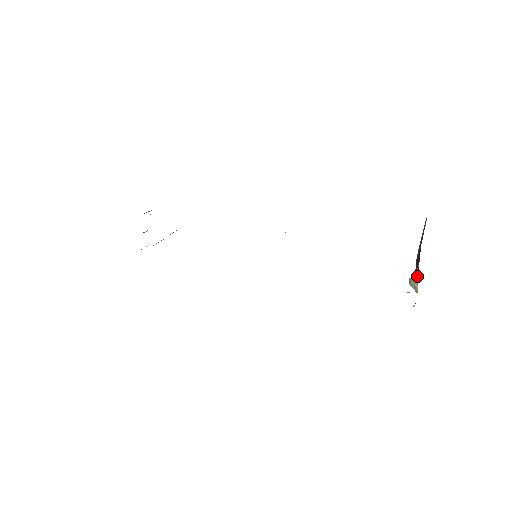
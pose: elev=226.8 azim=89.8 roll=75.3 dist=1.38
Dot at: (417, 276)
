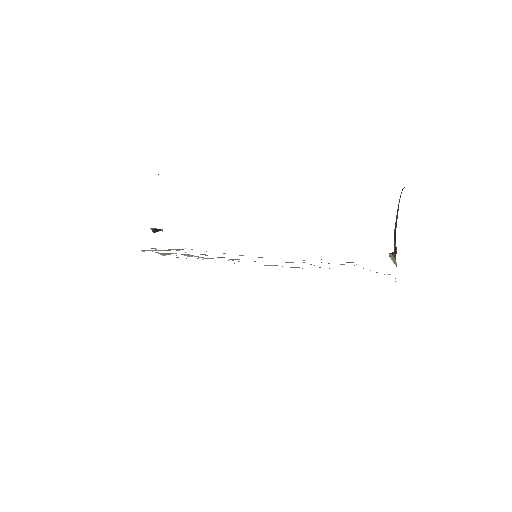
Dot at: (395, 252)
